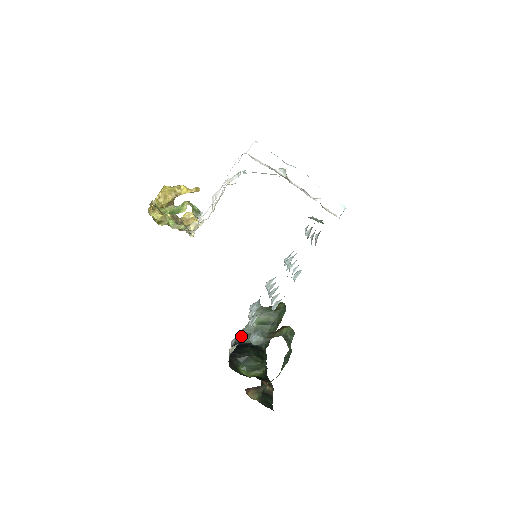
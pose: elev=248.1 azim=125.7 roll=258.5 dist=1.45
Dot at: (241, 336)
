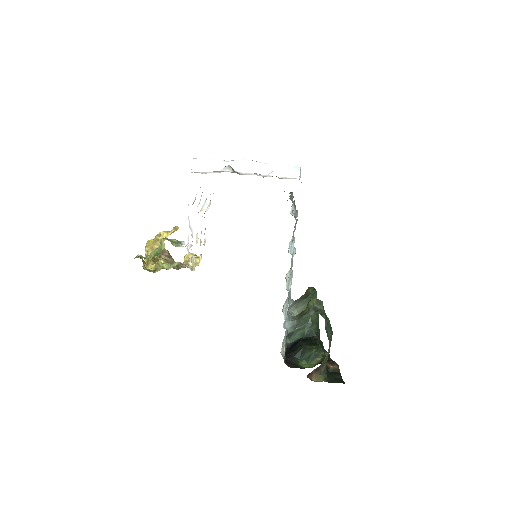
Dot at: (290, 337)
